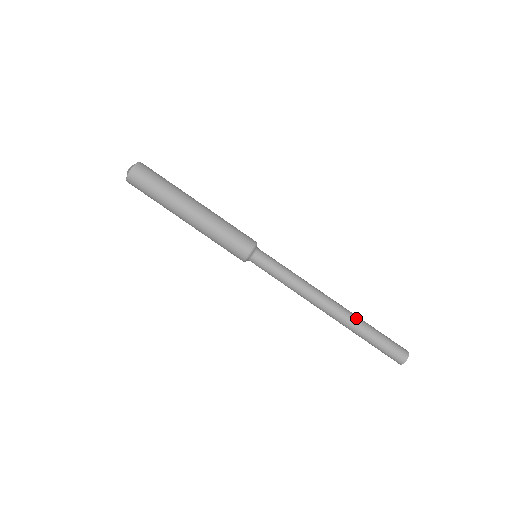
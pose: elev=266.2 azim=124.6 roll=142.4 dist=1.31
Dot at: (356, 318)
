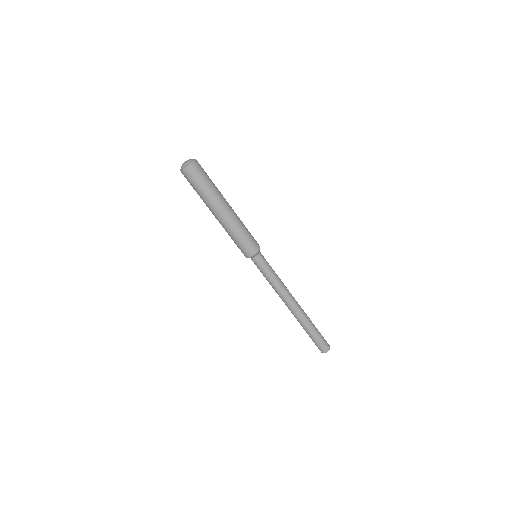
Dot at: (307, 316)
